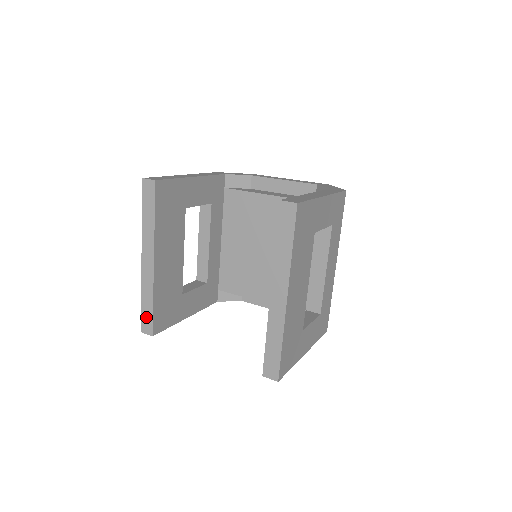
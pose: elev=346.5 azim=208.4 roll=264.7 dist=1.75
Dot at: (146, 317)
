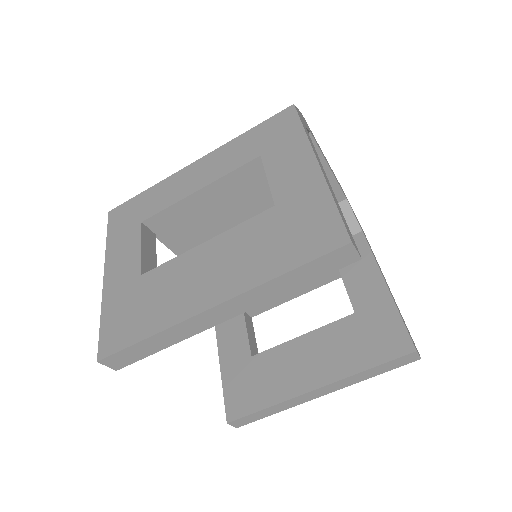
Dot at: (131, 354)
